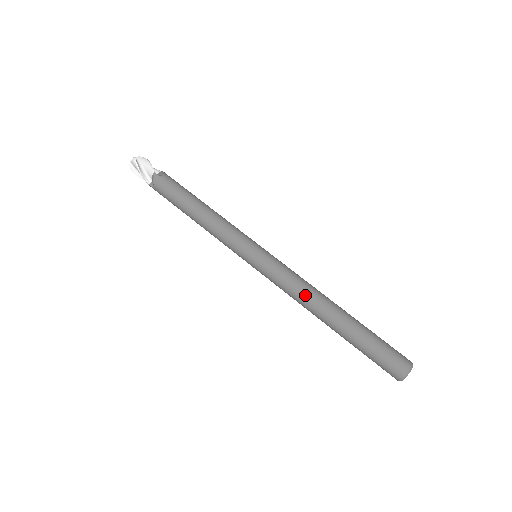
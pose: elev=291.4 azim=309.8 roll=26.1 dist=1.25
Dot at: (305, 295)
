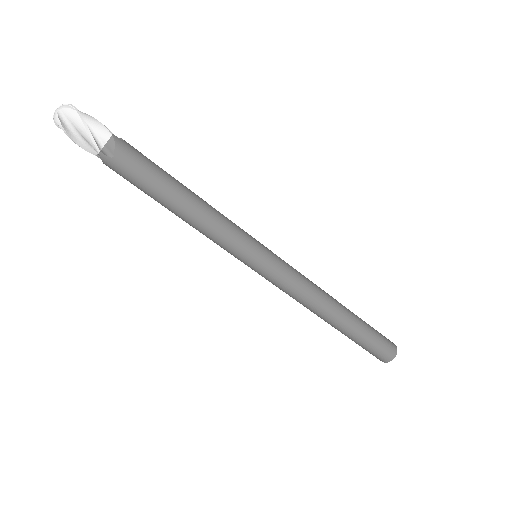
Dot at: (306, 306)
